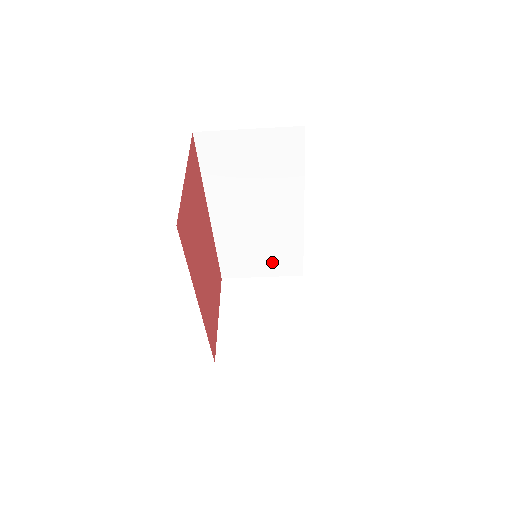
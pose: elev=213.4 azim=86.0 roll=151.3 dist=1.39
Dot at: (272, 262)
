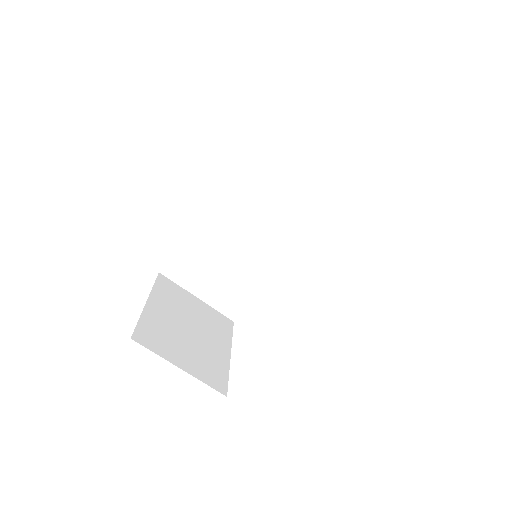
Dot at: (222, 288)
